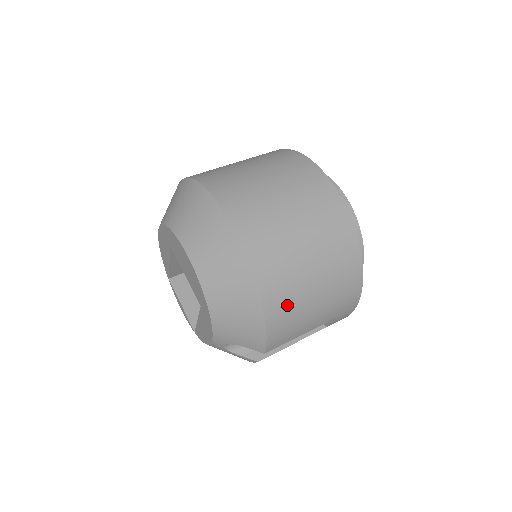
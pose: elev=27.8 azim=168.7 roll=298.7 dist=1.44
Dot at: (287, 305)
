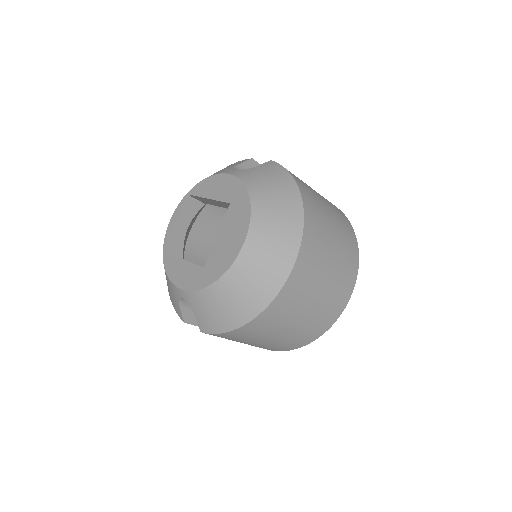
Dot at: (254, 332)
